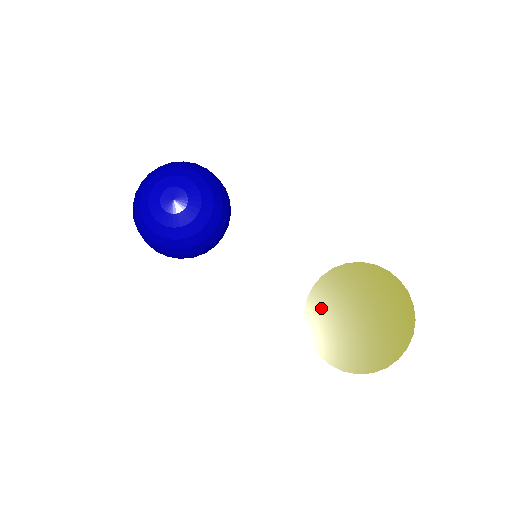
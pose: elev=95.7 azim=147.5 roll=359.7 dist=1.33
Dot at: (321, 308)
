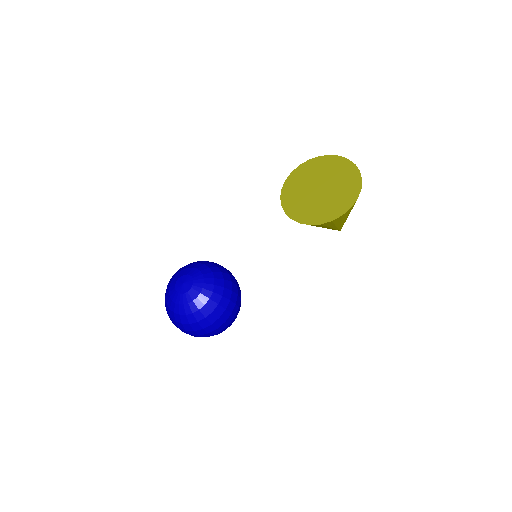
Dot at: (301, 211)
